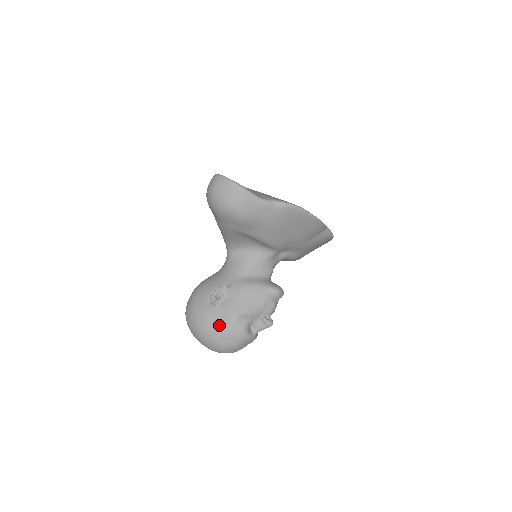
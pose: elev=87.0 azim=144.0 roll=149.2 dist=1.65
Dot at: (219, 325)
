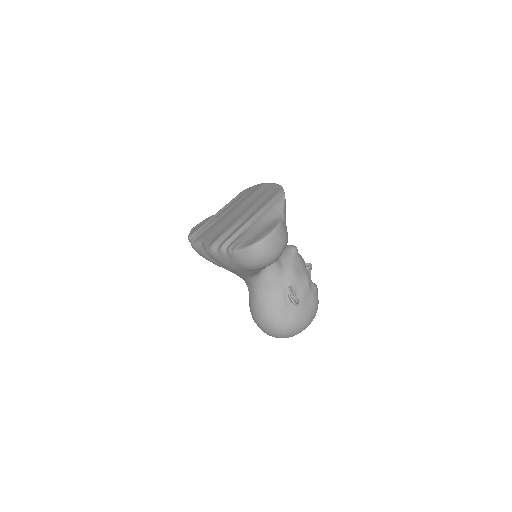
Dot at: (311, 305)
